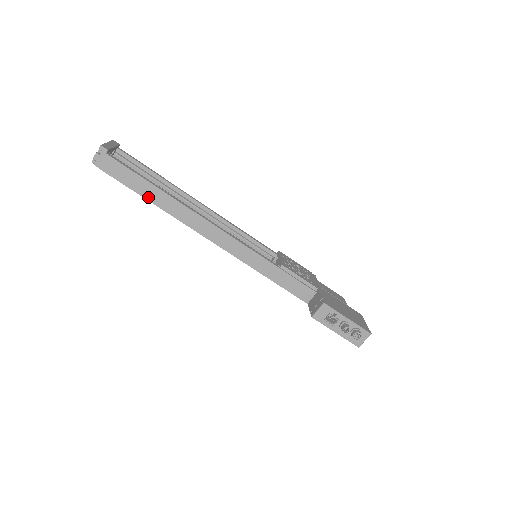
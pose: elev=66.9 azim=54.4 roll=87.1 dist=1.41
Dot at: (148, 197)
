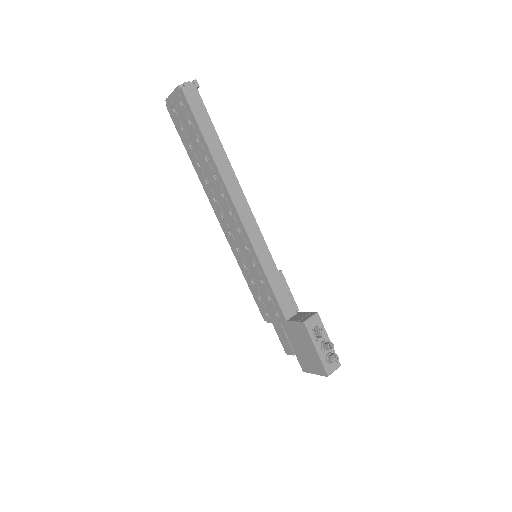
Dot at: (208, 142)
